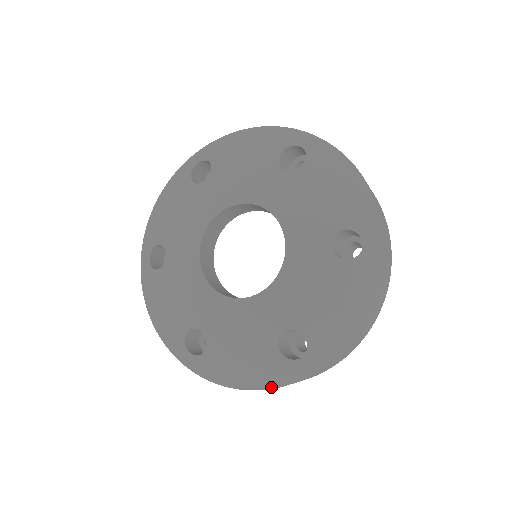
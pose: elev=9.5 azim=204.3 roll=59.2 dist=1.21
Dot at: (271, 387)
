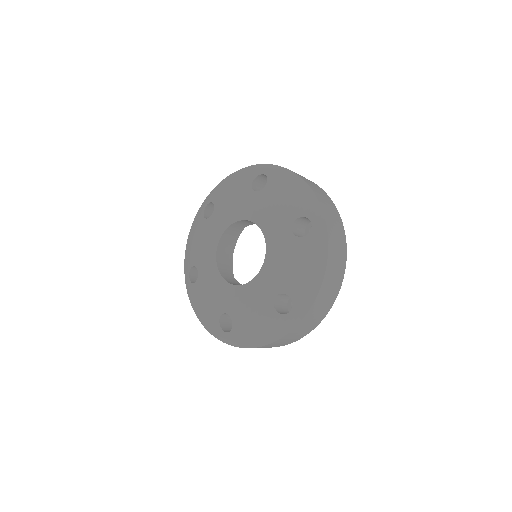
Dot at: (207, 329)
